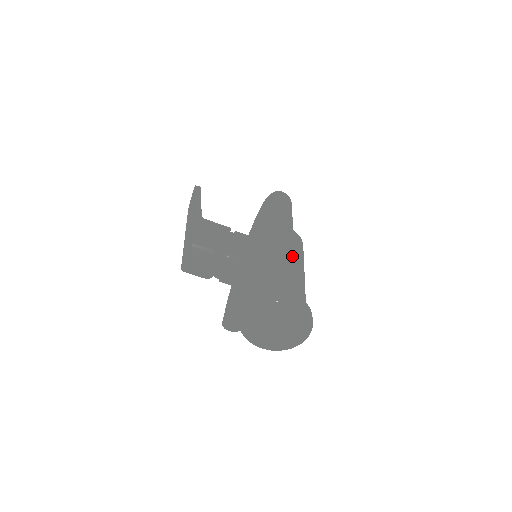
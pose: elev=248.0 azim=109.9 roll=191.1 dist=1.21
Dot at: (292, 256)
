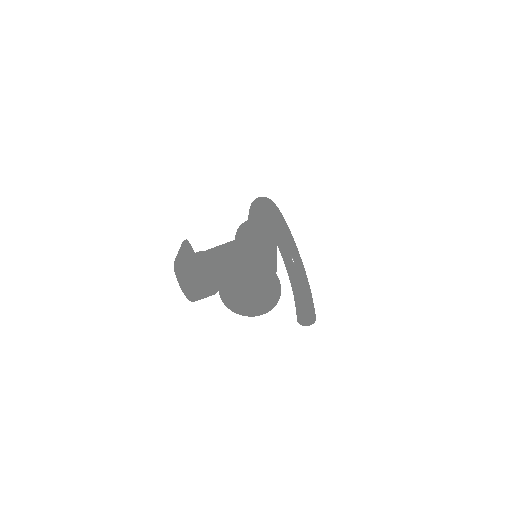
Dot at: (249, 237)
